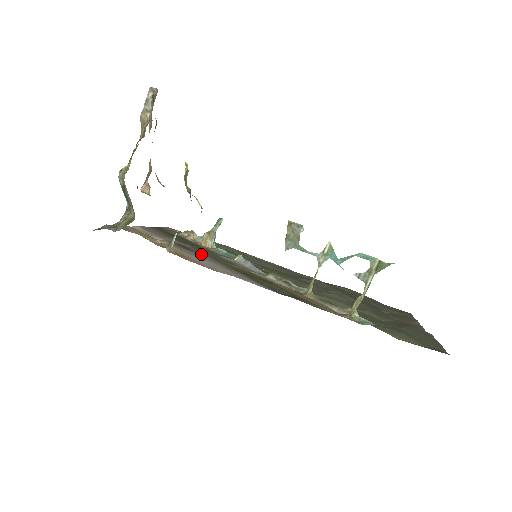
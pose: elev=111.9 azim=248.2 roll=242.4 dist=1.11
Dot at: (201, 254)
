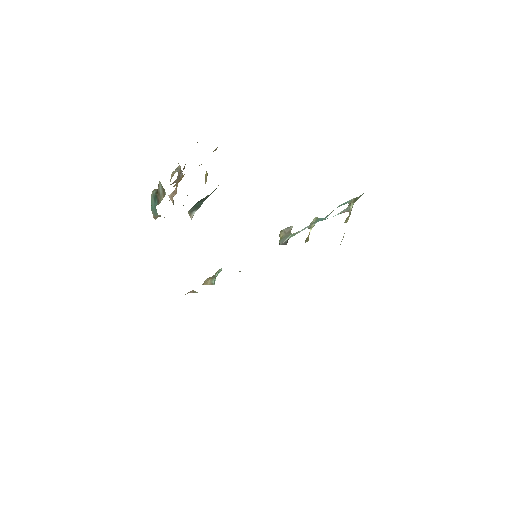
Dot at: occluded
